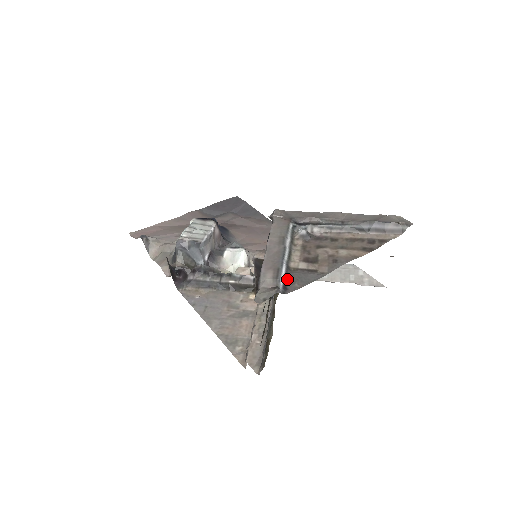
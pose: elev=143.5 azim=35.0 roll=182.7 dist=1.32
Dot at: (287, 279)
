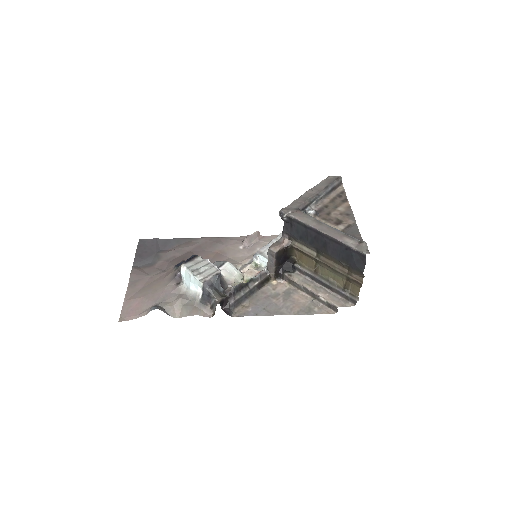
Dot at: occluded
